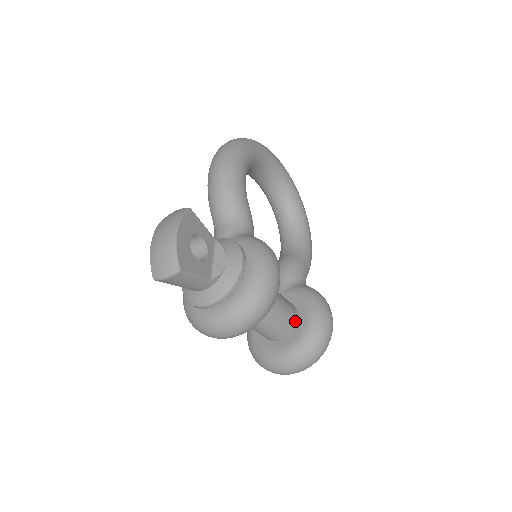
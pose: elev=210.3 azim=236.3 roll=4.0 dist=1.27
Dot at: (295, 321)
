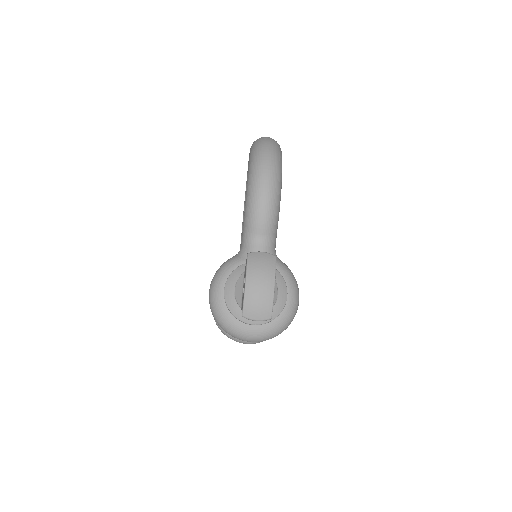
Dot at: occluded
